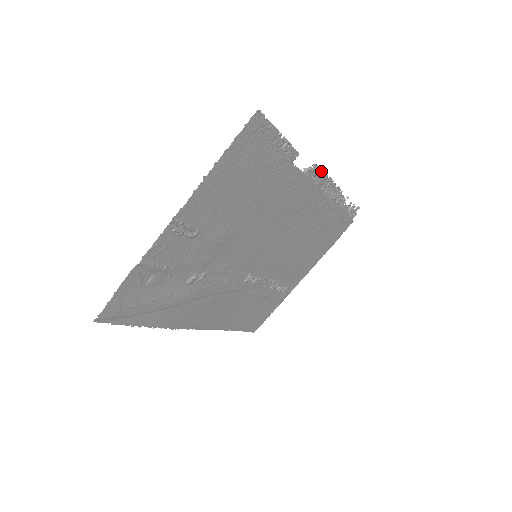
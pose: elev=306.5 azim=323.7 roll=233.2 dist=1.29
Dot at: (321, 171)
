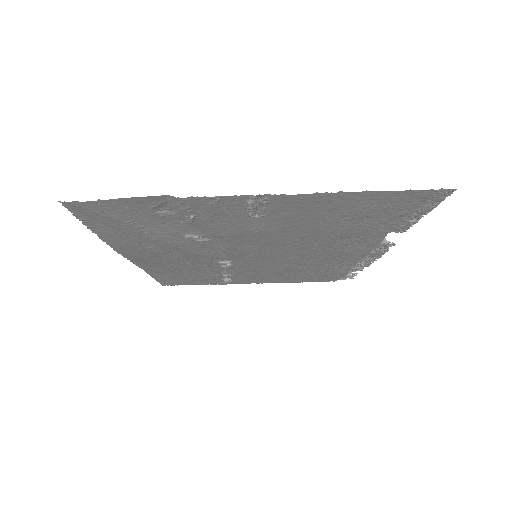
Dot at: (388, 249)
